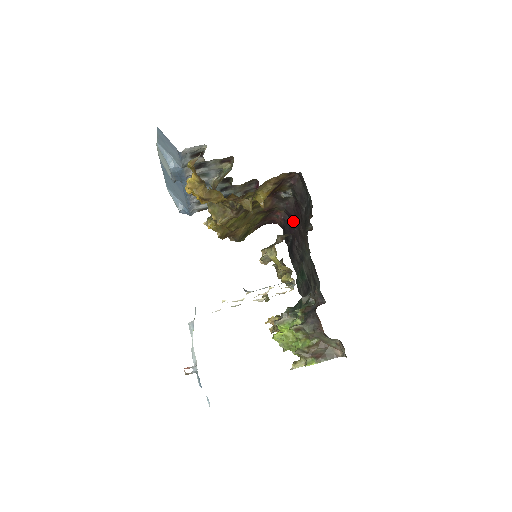
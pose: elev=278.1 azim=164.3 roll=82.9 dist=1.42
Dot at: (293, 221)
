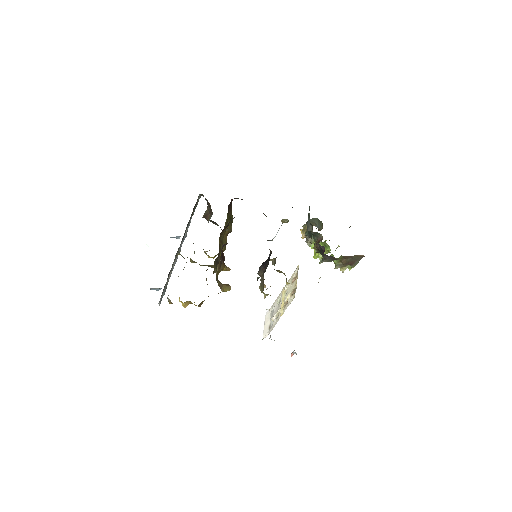
Dot at: occluded
